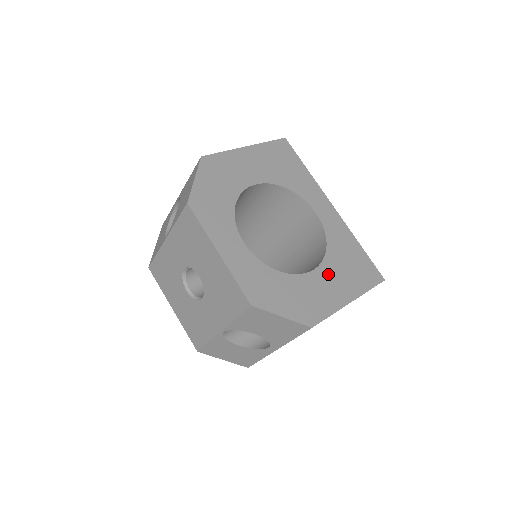
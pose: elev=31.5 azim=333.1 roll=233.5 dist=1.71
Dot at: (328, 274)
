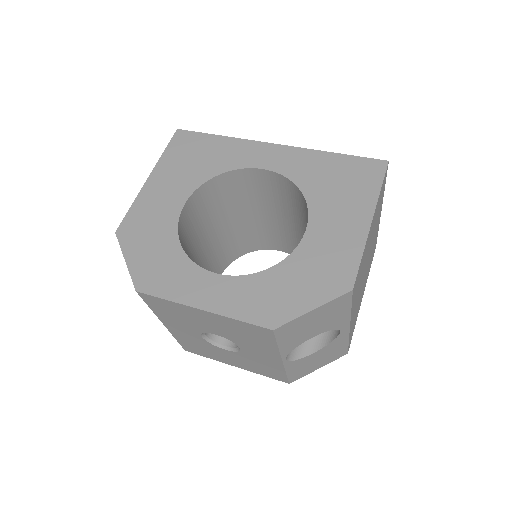
Dot at: (324, 217)
